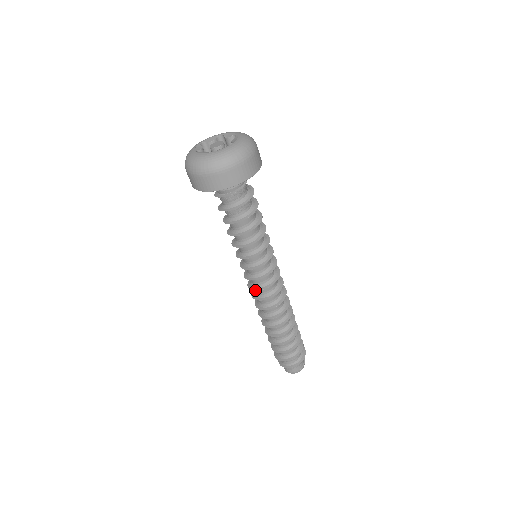
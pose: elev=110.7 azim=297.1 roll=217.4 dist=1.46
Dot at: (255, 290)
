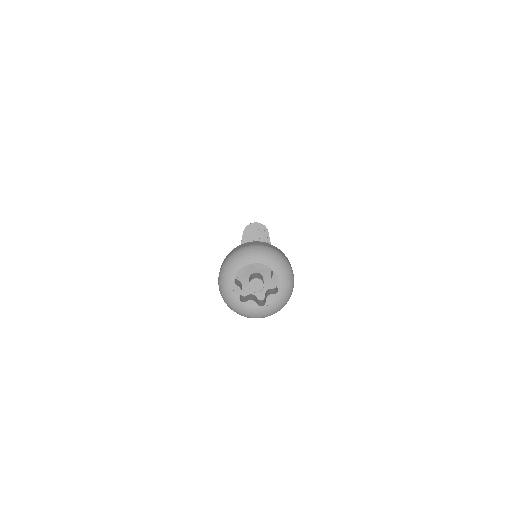
Dot at: occluded
